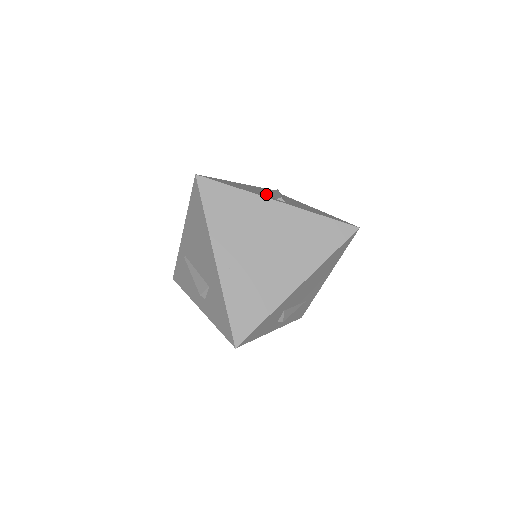
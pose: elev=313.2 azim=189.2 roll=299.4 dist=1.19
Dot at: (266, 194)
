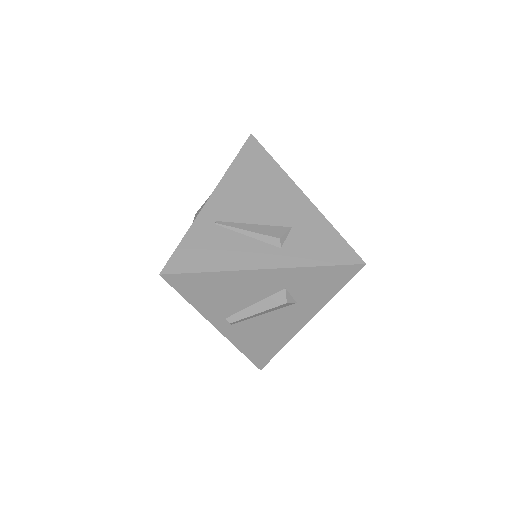
Dot at: occluded
